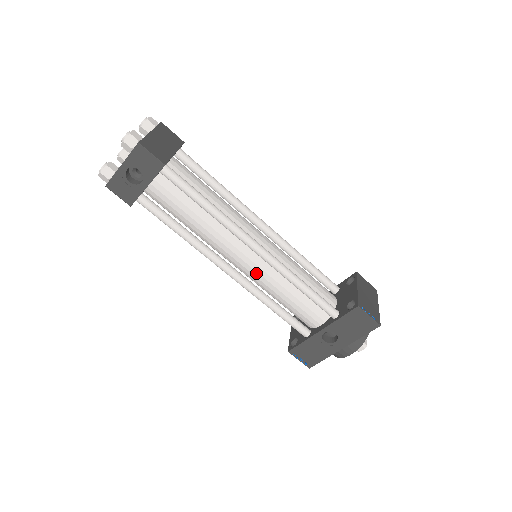
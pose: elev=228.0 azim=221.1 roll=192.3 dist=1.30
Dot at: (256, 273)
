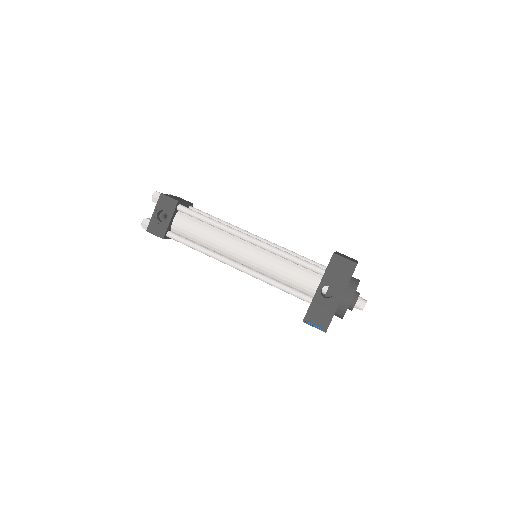
Dot at: (256, 260)
